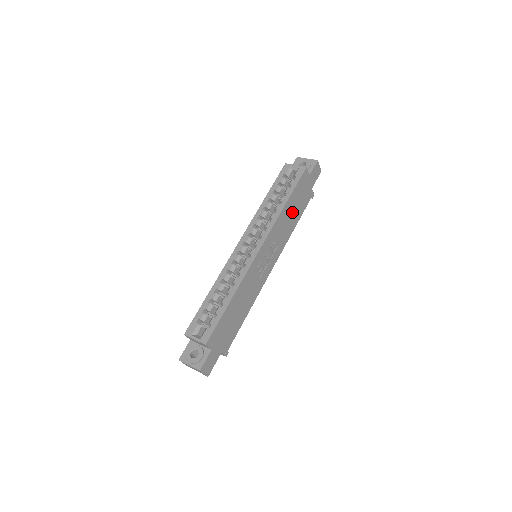
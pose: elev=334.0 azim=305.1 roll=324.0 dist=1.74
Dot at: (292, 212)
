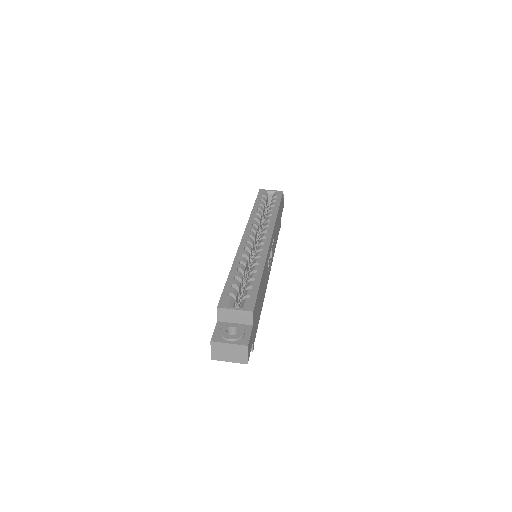
Dot at: (277, 226)
